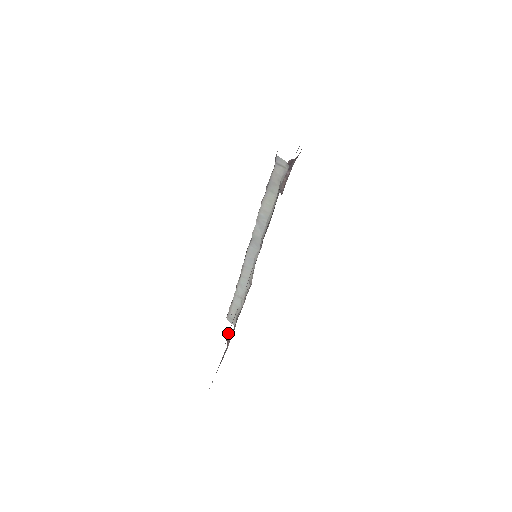
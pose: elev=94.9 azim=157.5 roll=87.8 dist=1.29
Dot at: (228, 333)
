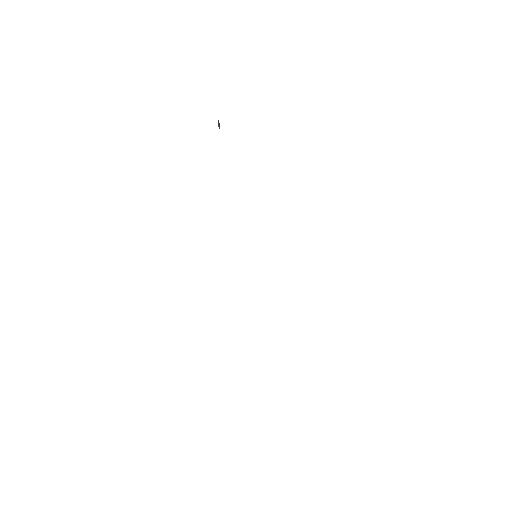
Dot at: occluded
